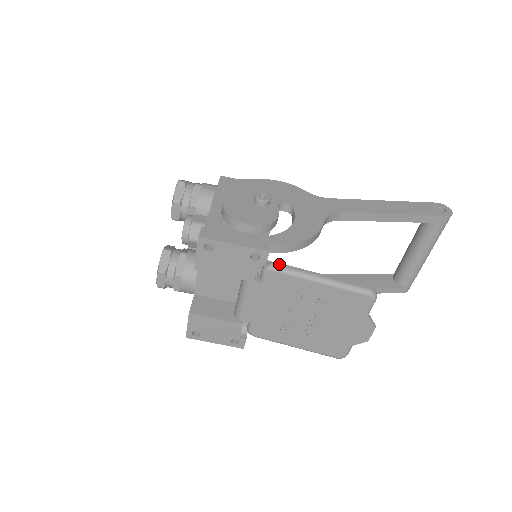
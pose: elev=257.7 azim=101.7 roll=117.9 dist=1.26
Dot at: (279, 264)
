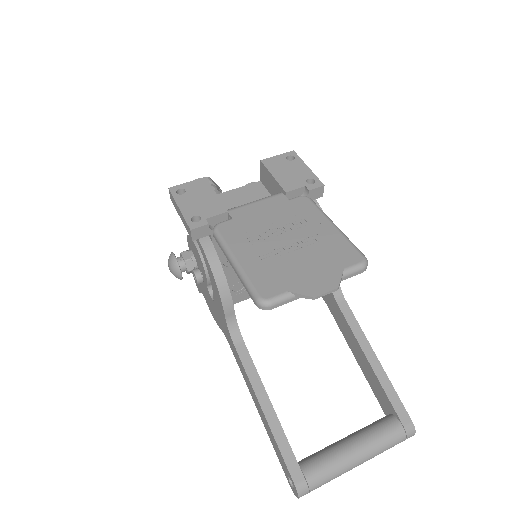
Dot at: occluded
